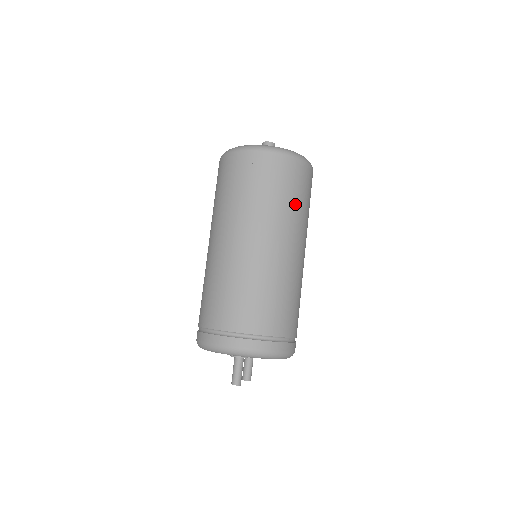
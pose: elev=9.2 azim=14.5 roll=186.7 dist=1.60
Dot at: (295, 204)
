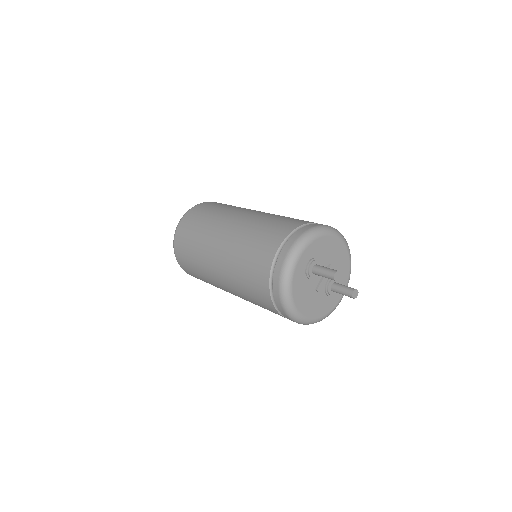
Dot at: (232, 206)
